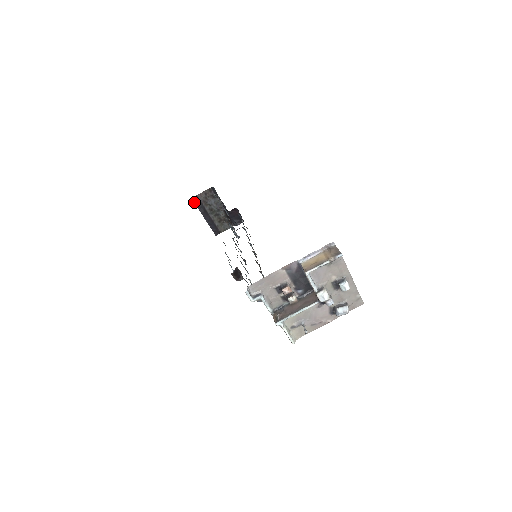
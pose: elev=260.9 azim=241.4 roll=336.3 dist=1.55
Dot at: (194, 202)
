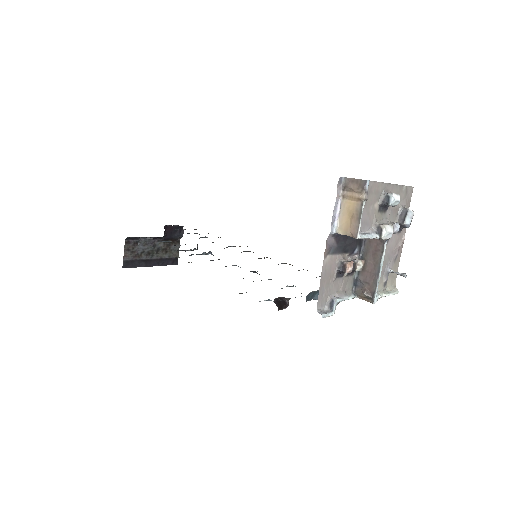
Dot at: occluded
